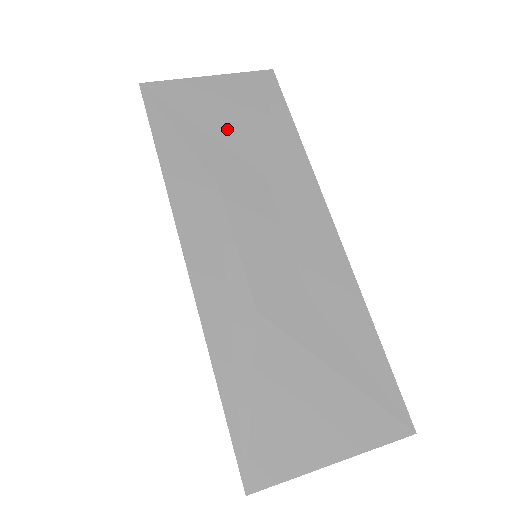
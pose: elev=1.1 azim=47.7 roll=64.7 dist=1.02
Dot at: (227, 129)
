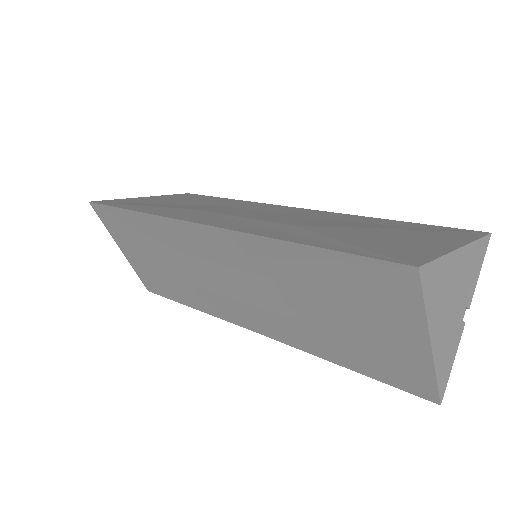
Dot at: (178, 203)
